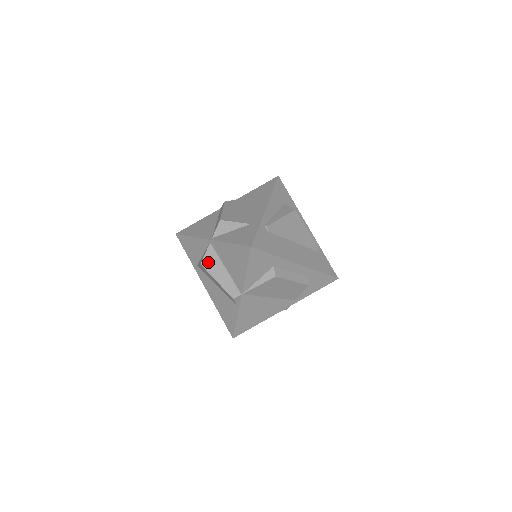
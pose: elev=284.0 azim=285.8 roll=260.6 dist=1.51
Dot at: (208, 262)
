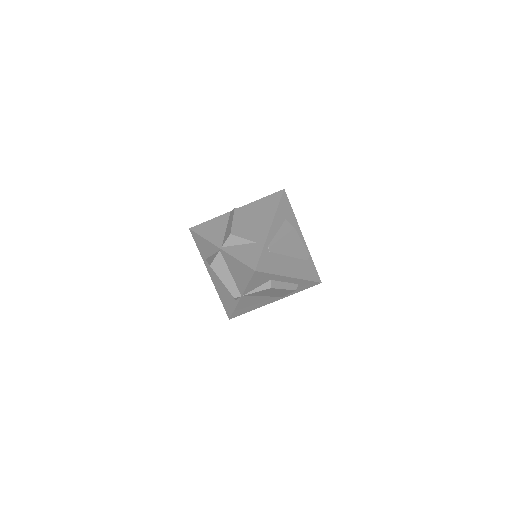
Dot at: (216, 265)
